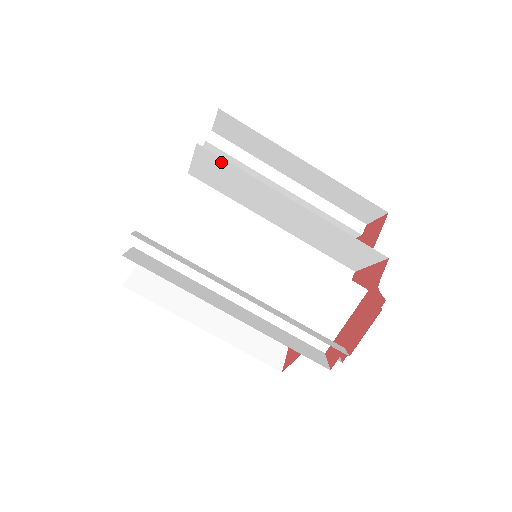
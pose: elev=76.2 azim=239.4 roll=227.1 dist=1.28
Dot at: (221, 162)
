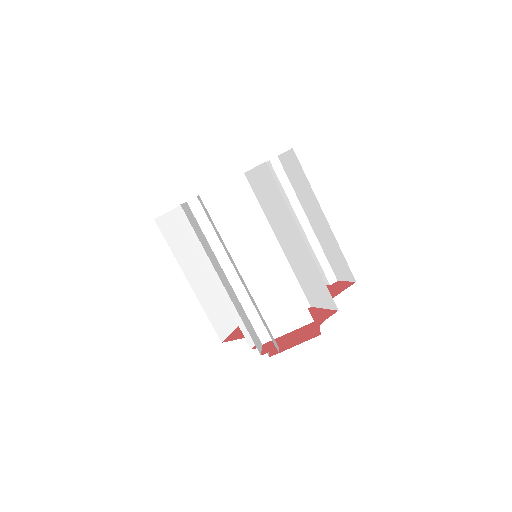
Dot at: (273, 183)
